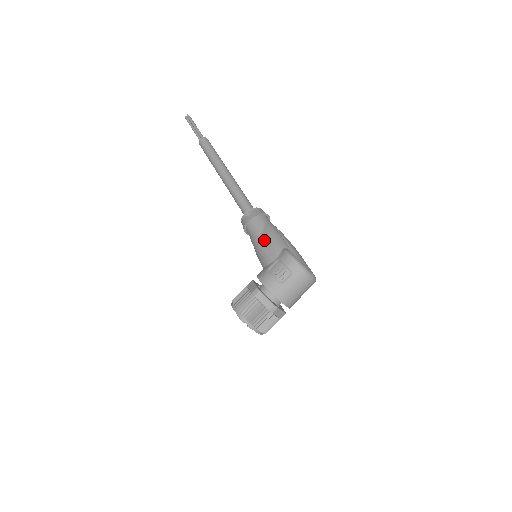
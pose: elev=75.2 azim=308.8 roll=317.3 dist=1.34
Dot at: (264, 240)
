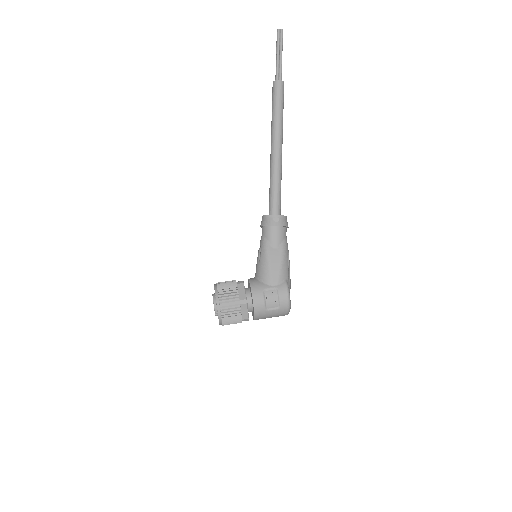
Dot at: (275, 258)
